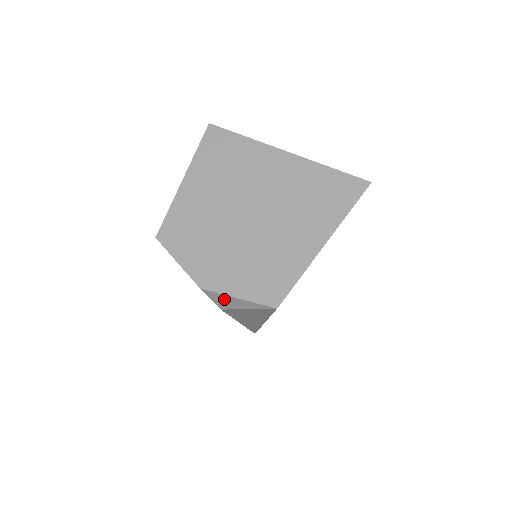
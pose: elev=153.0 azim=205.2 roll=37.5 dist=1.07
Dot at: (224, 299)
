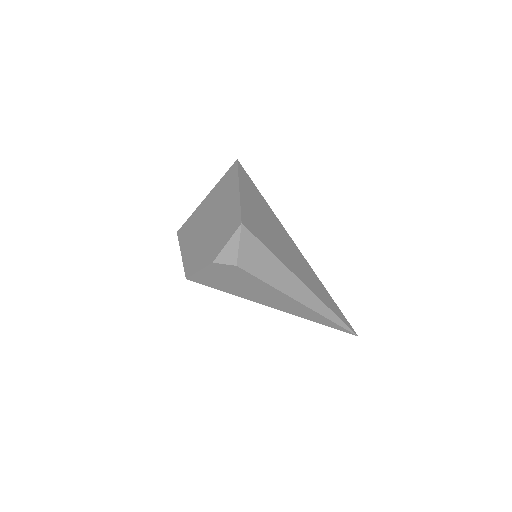
Dot at: (226, 254)
